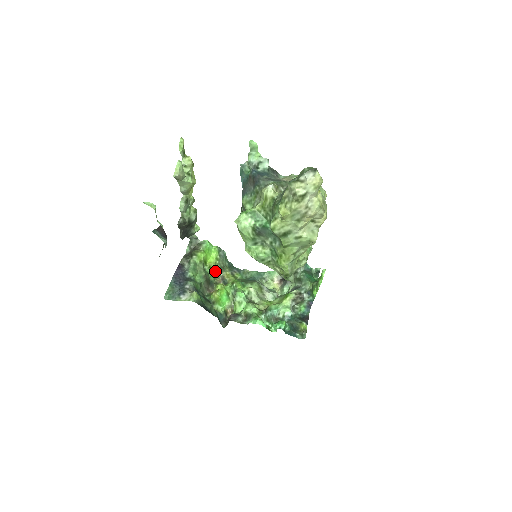
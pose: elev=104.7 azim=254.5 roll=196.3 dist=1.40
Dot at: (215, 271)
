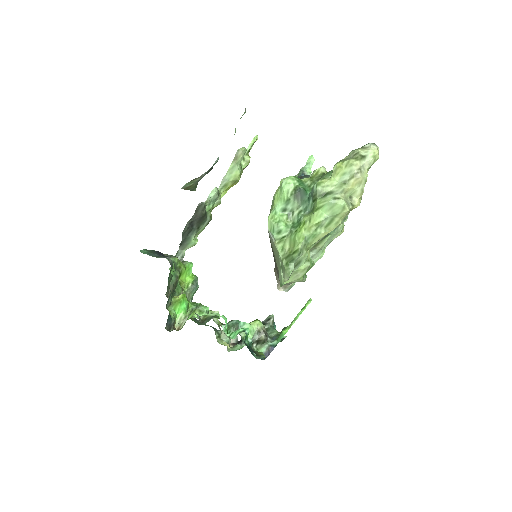
Dot at: (182, 290)
